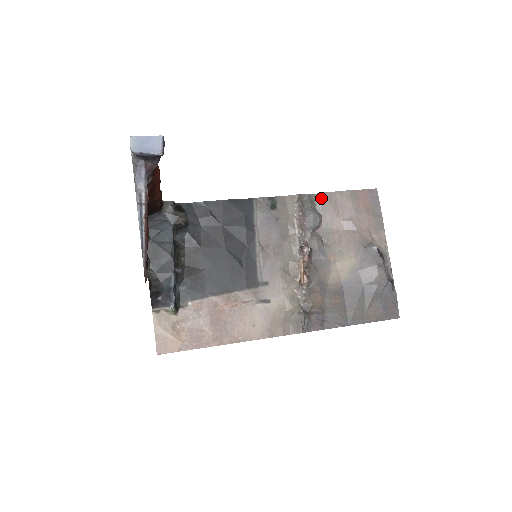
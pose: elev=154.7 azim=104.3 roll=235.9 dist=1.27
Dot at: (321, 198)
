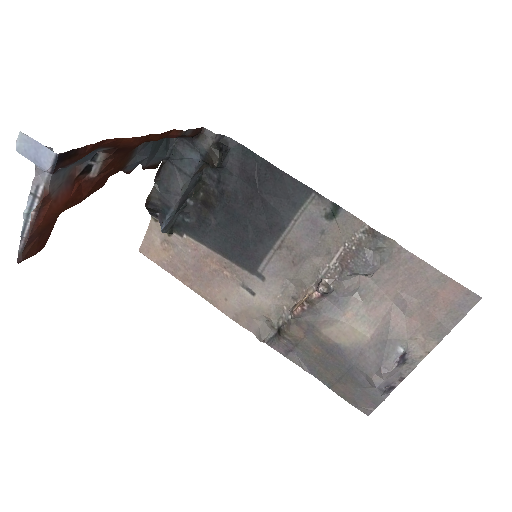
Dot at: (396, 251)
